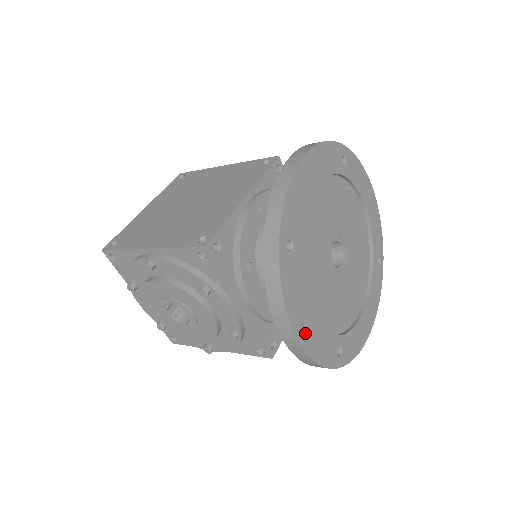
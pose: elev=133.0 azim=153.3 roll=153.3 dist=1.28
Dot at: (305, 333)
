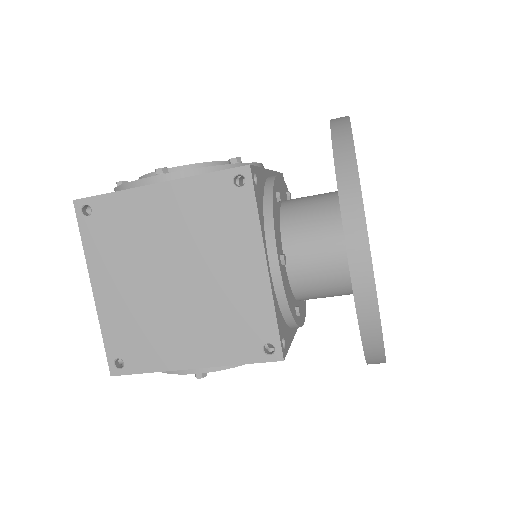
Dot at: occluded
